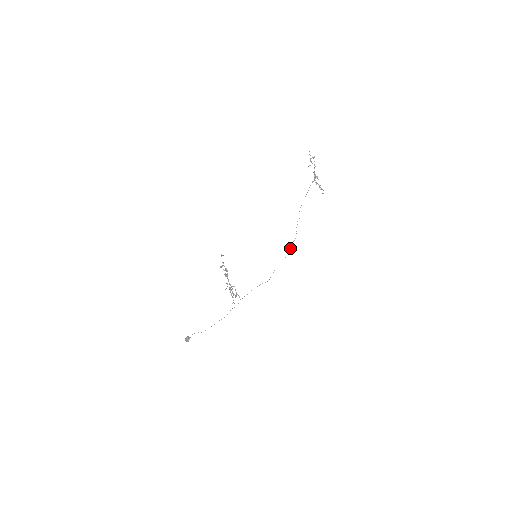
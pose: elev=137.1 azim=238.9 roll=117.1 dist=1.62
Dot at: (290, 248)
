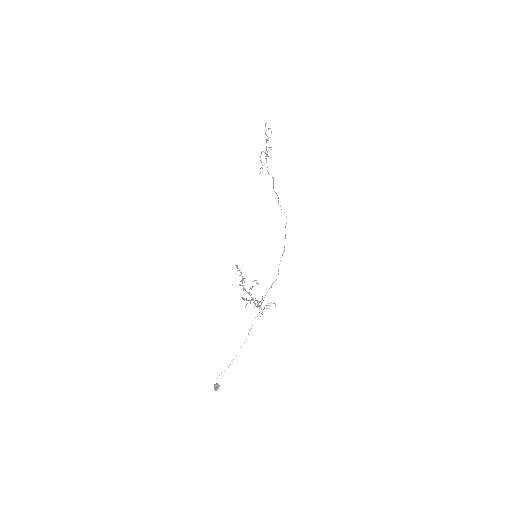
Dot at: occluded
